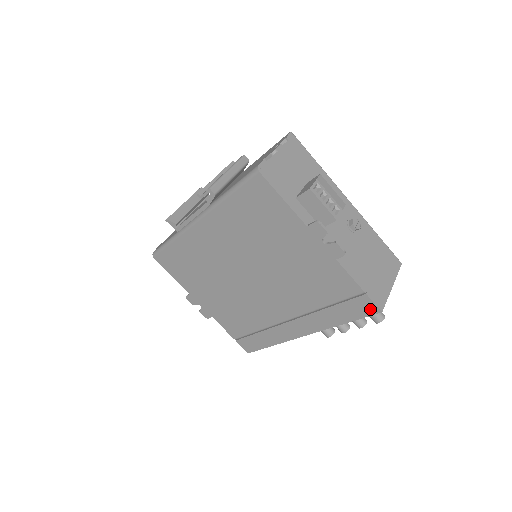
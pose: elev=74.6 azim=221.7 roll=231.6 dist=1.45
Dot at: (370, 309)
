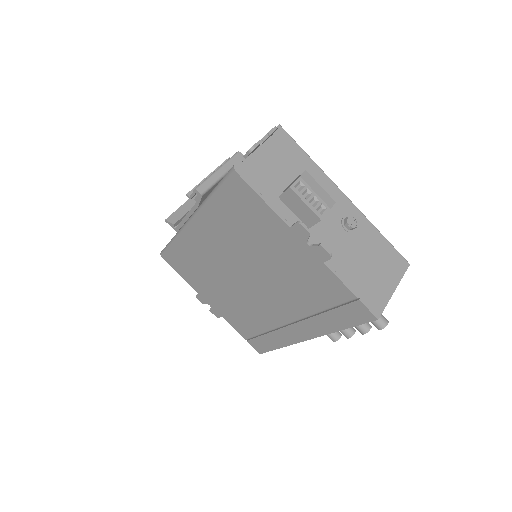
Dot at: (366, 316)
